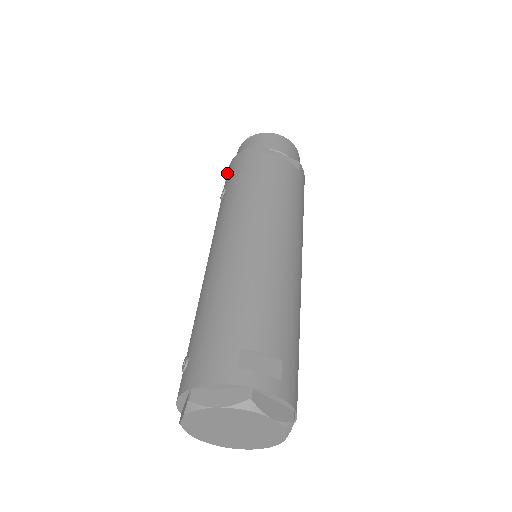
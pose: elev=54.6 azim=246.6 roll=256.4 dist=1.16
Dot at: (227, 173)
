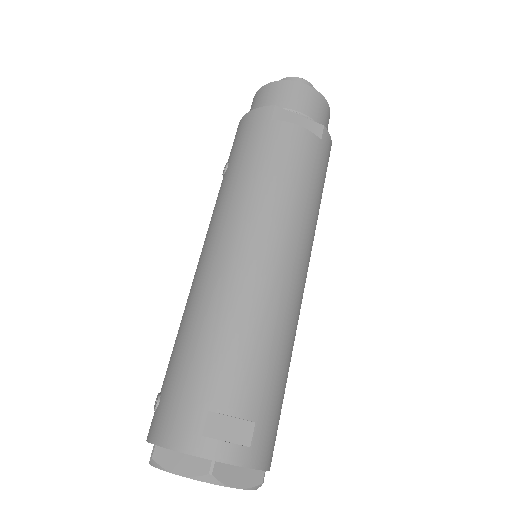
Dot at: (235, 136)
